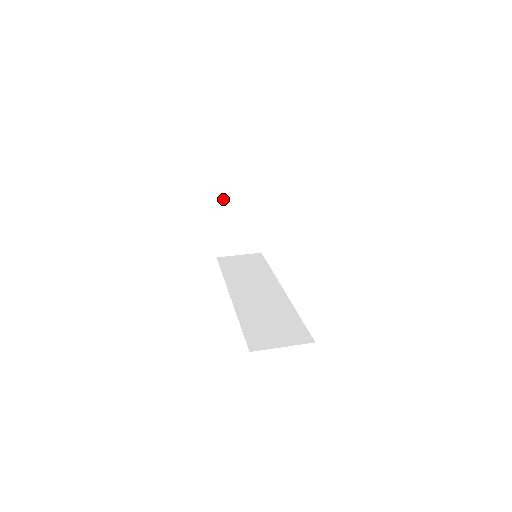
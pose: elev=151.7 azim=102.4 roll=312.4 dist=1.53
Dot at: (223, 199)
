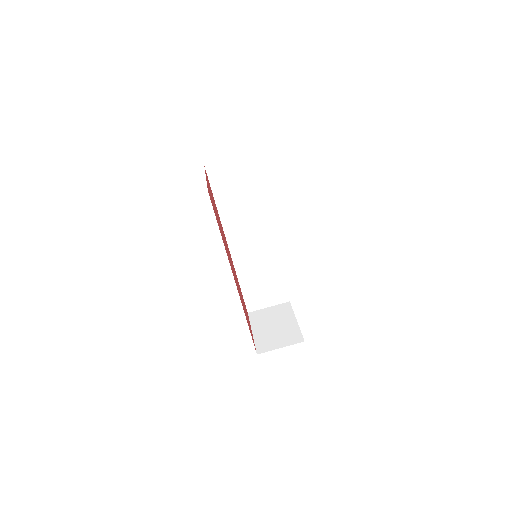
Dot at: occluded
